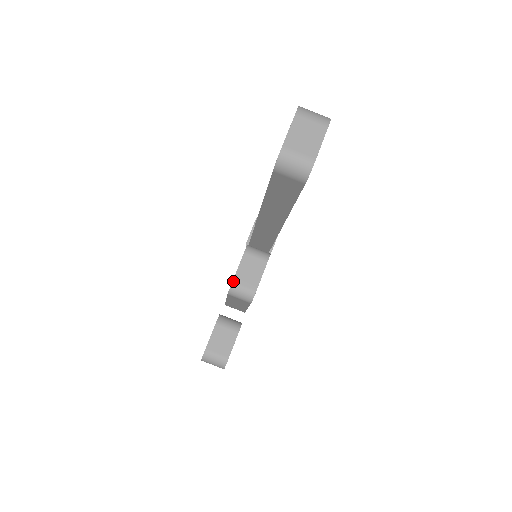
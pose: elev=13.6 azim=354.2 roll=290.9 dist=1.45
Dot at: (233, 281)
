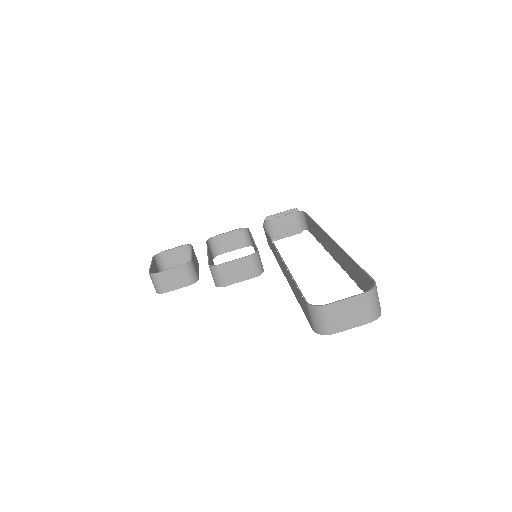
Dot at: (220, 265)
